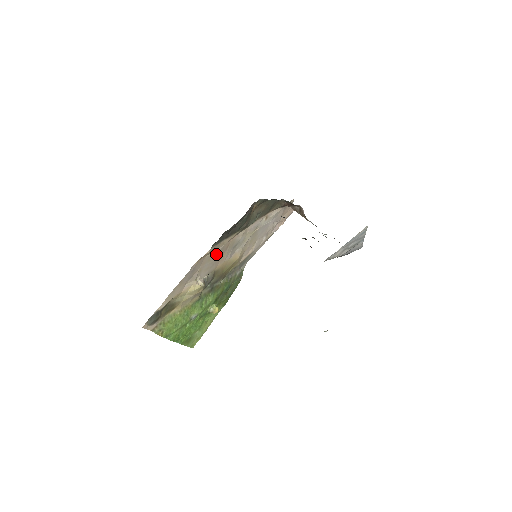
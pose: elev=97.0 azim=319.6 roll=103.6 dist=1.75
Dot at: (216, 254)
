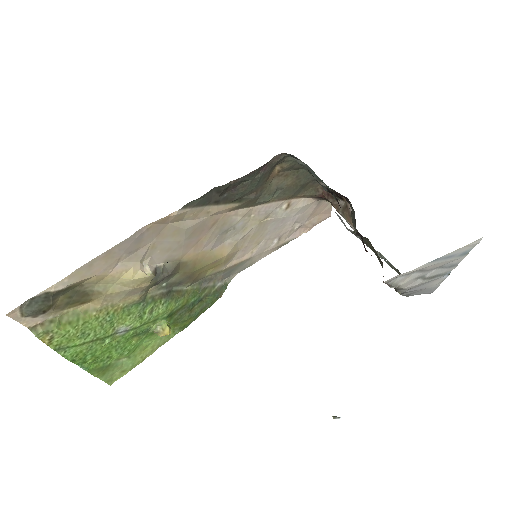
Dot at: (190, 228)
